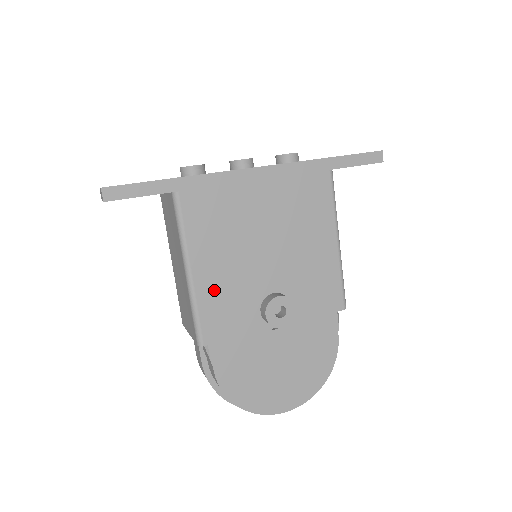
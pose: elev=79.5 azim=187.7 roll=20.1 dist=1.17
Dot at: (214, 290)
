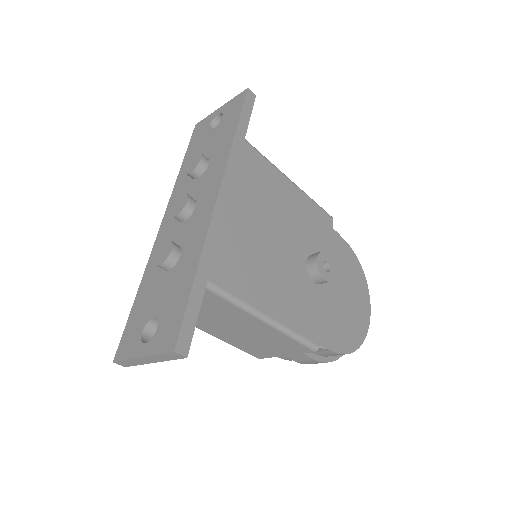
Dot at: (288, 308)
